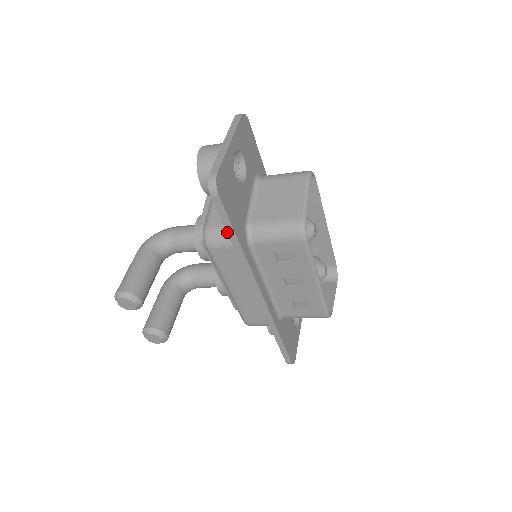
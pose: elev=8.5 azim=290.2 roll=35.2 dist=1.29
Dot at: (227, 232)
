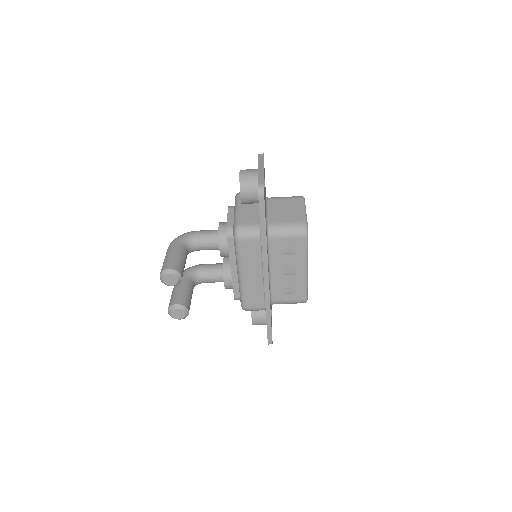
Dot at: (260, 225)
